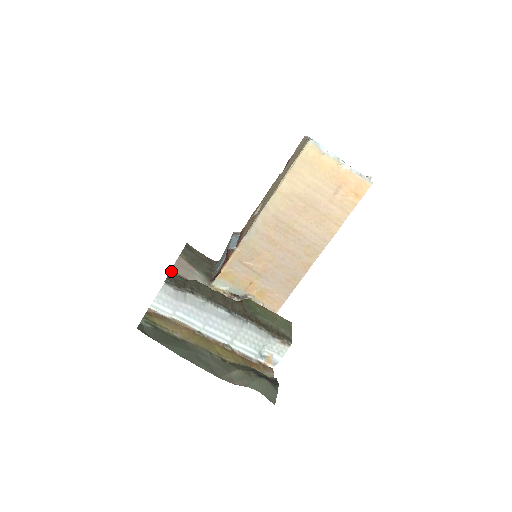
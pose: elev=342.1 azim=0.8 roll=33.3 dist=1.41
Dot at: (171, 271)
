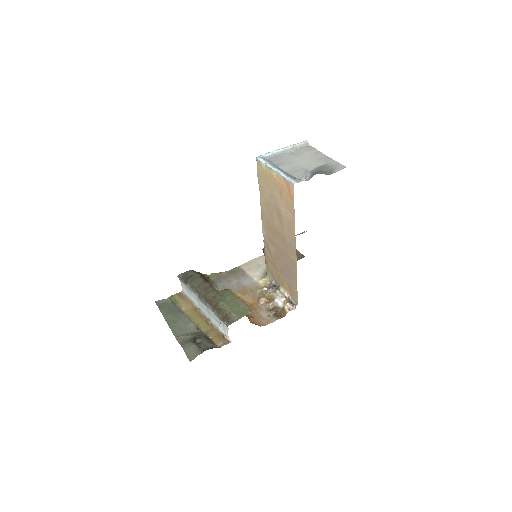
Dot at: (238, 267)
